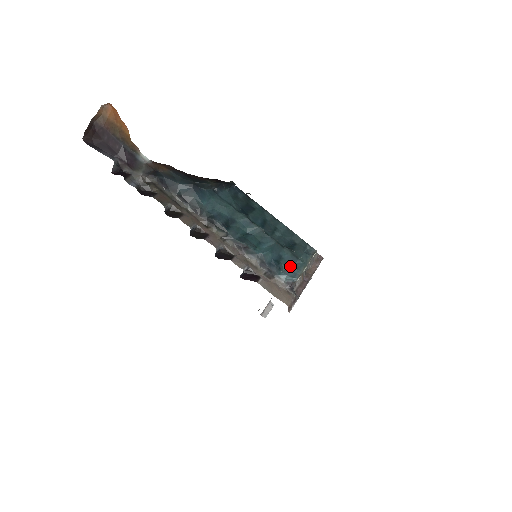
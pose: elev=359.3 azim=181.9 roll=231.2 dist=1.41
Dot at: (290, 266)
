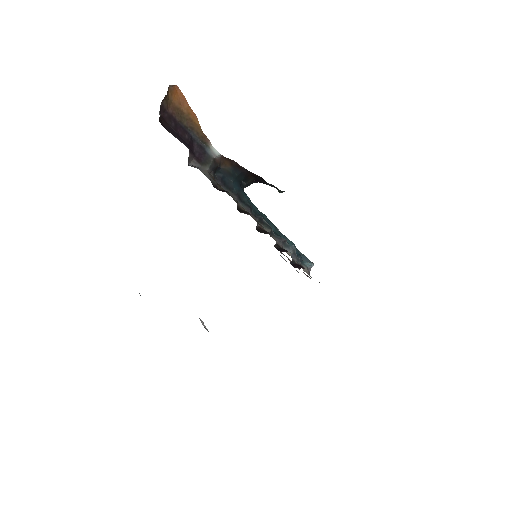
Dot at: (301, 256)
